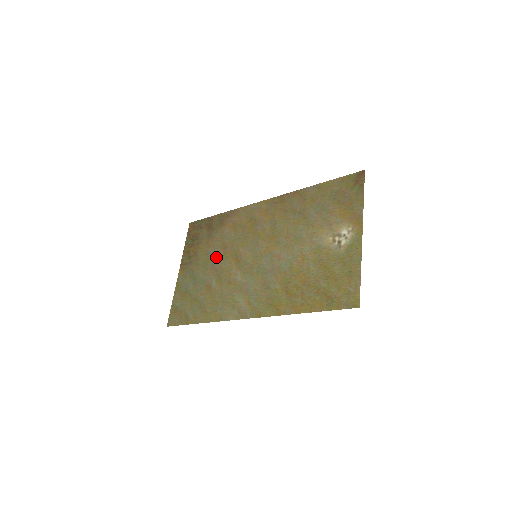
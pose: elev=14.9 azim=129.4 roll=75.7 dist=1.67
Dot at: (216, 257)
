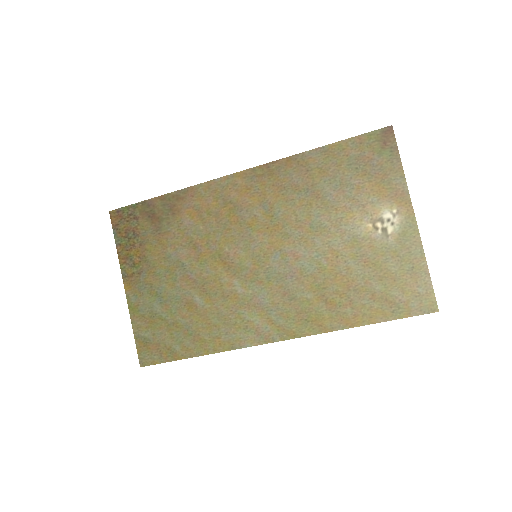
Dot at: (185, 262)
